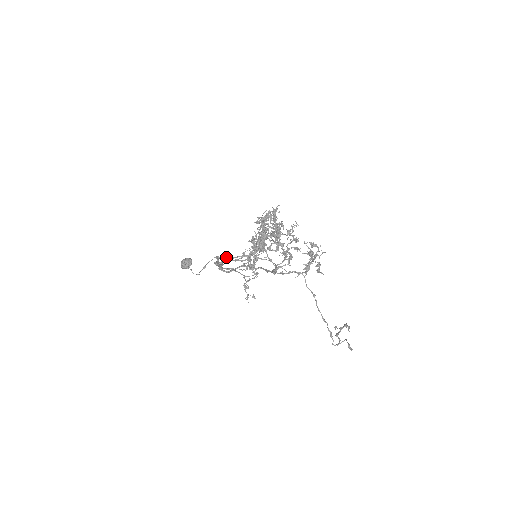
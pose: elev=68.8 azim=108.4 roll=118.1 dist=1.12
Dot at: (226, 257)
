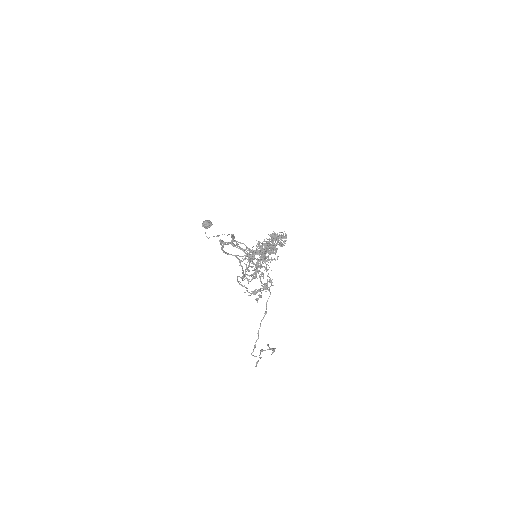
Dot at: (235, 241)
